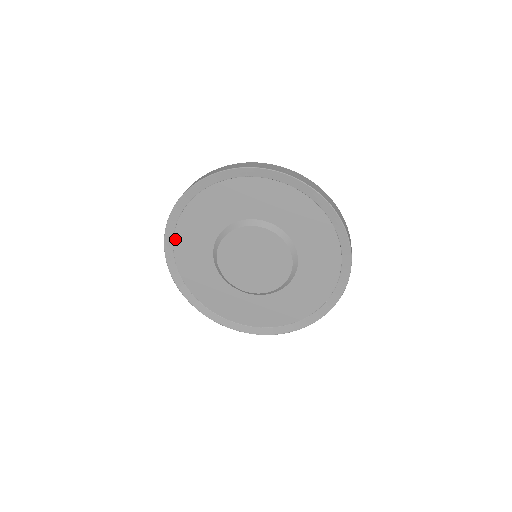
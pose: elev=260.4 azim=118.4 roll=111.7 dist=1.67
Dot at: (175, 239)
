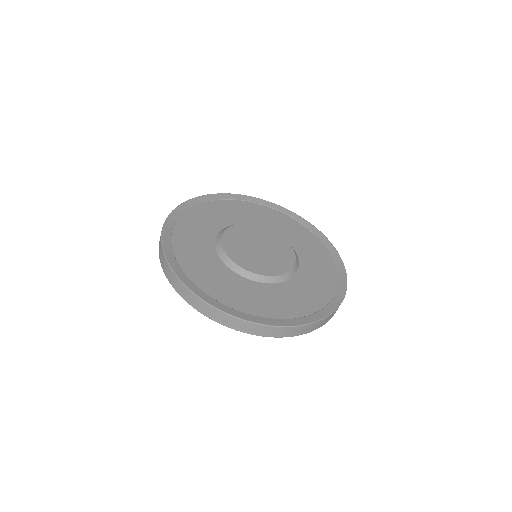
Dot at: occluded
